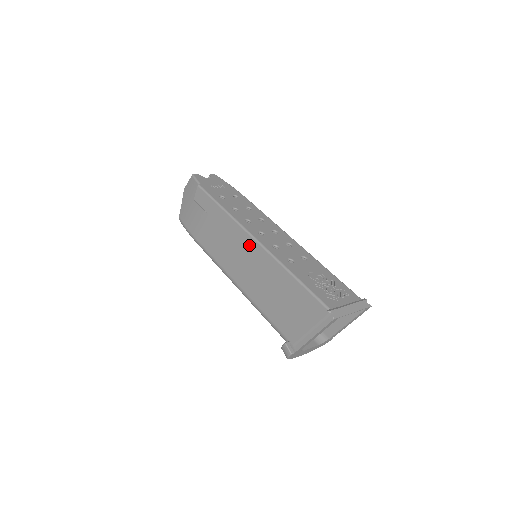
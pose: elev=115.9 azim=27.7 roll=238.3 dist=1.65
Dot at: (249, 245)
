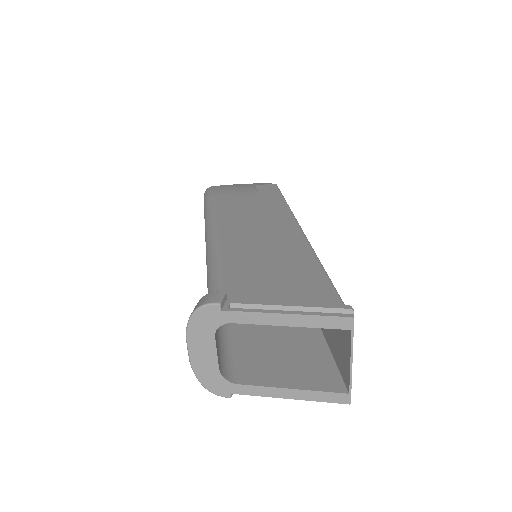
Dot at: (286, 227)
